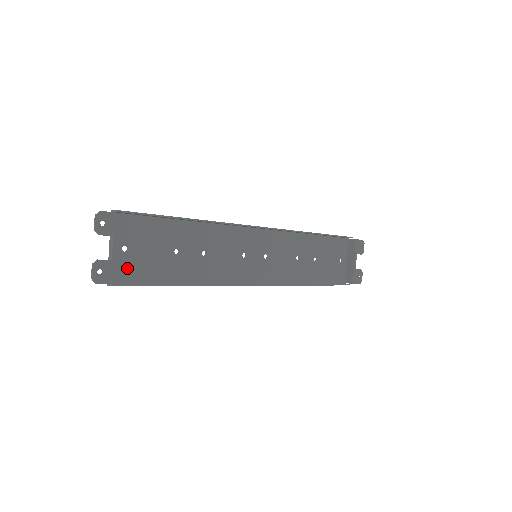
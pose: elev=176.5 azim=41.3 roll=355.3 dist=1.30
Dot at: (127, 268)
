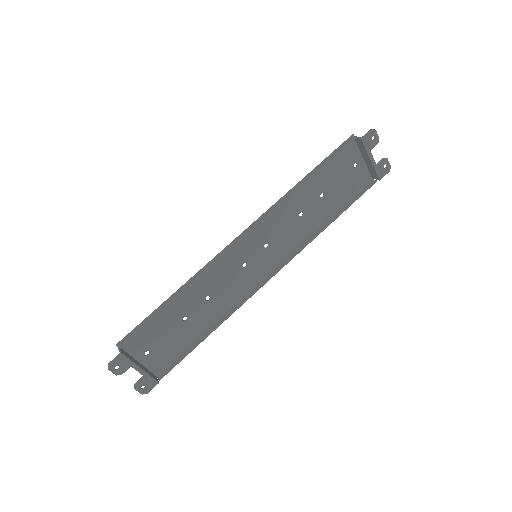
Dot at: (159, 360)
